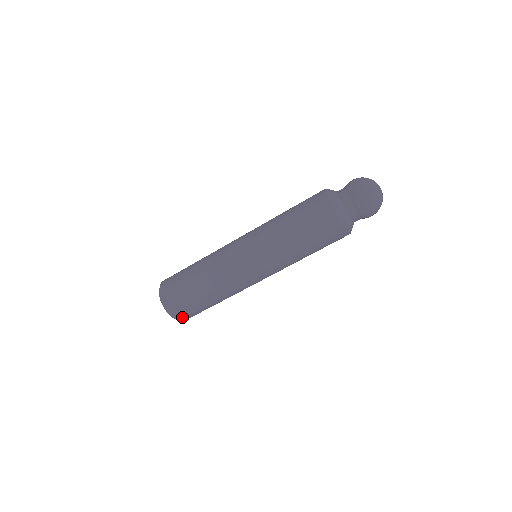
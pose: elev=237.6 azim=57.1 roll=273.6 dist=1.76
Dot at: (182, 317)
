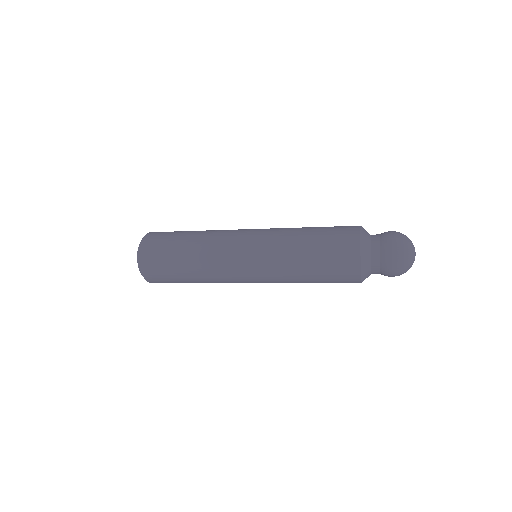
Dot at: occluded
